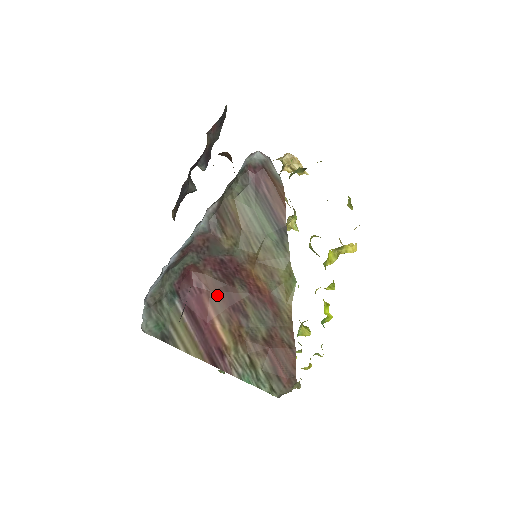
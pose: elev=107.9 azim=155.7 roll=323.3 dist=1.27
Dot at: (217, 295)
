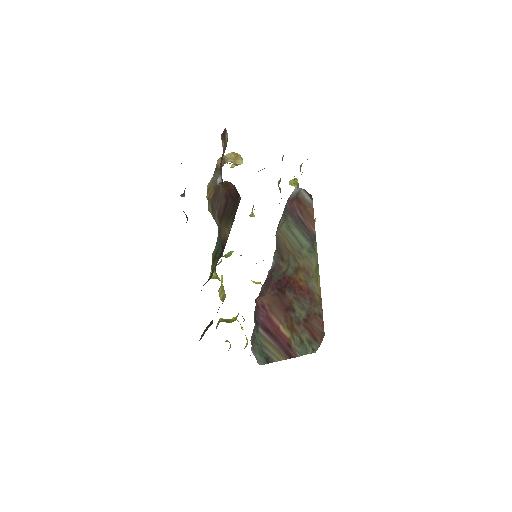
Dot at: (275, 307)
